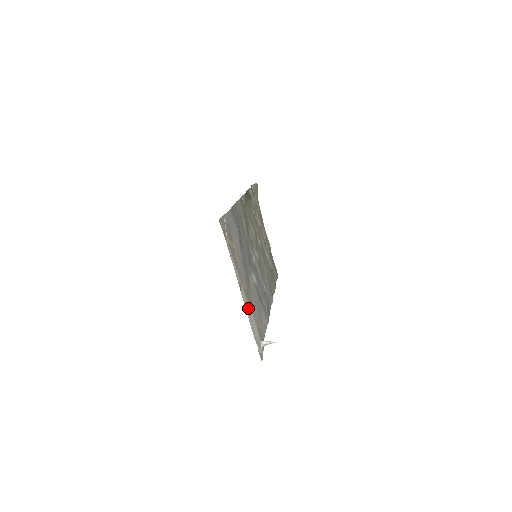
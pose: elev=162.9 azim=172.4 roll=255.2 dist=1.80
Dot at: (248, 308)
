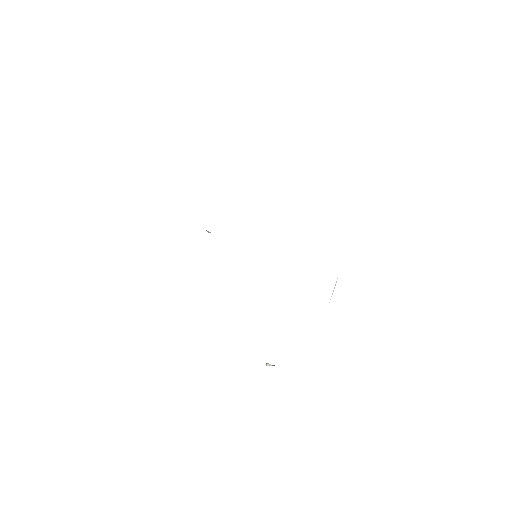
Dot at: occluded
